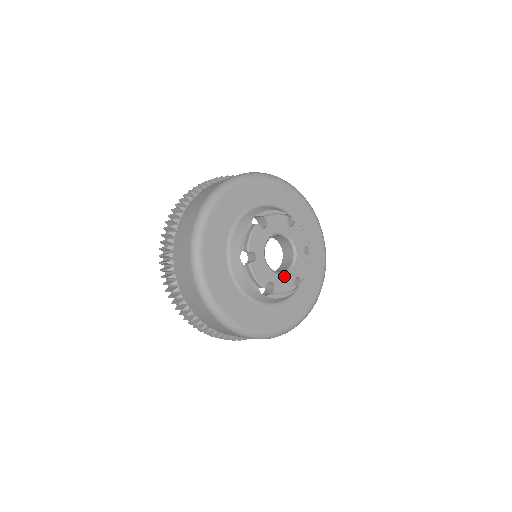
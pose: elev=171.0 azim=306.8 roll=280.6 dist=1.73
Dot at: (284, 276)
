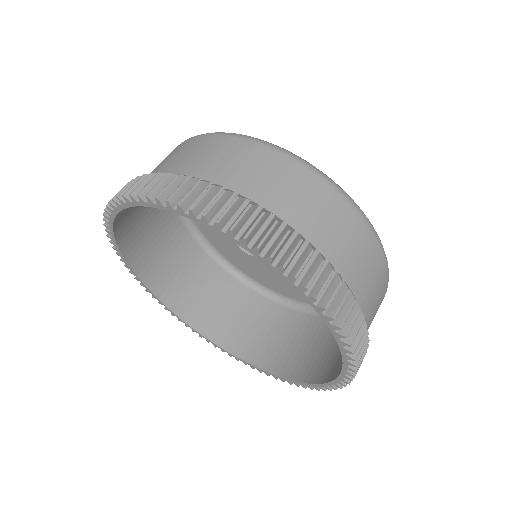
Dot at: occluded
